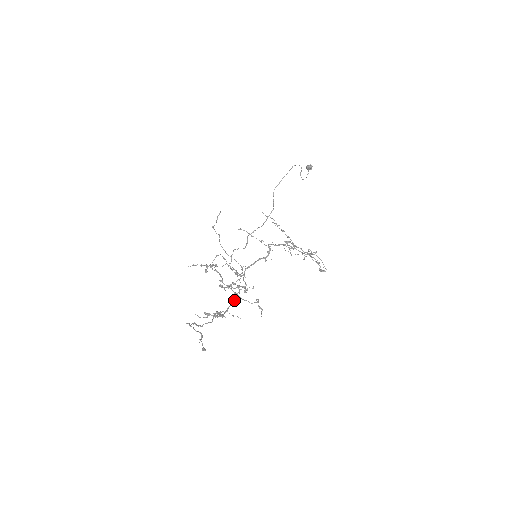
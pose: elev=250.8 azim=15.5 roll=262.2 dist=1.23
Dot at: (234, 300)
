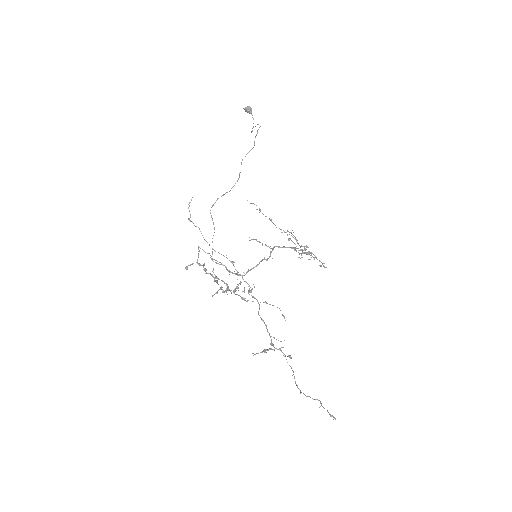
Dot at: (259, 315)
